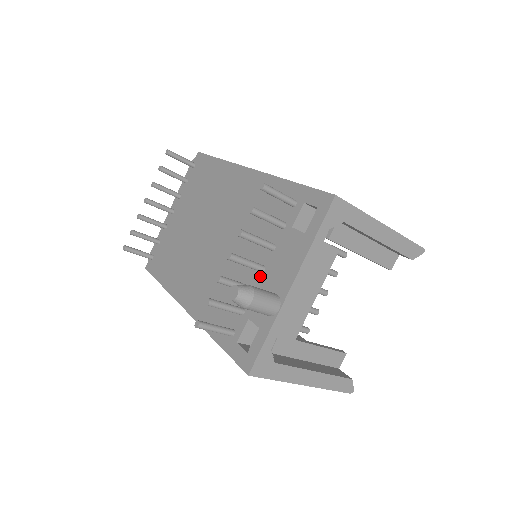
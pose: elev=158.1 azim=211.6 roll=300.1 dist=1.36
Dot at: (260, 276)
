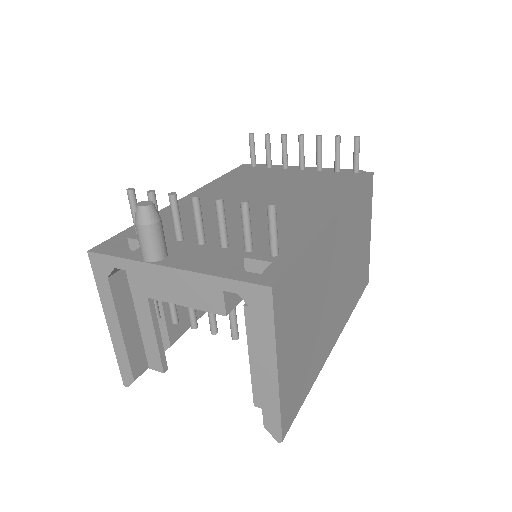
Dot at: (194, 242)
